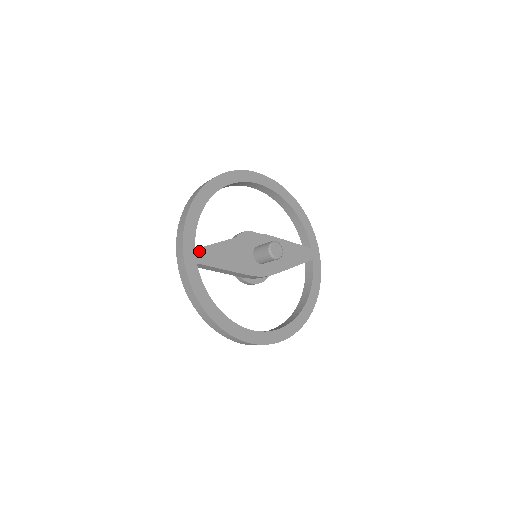
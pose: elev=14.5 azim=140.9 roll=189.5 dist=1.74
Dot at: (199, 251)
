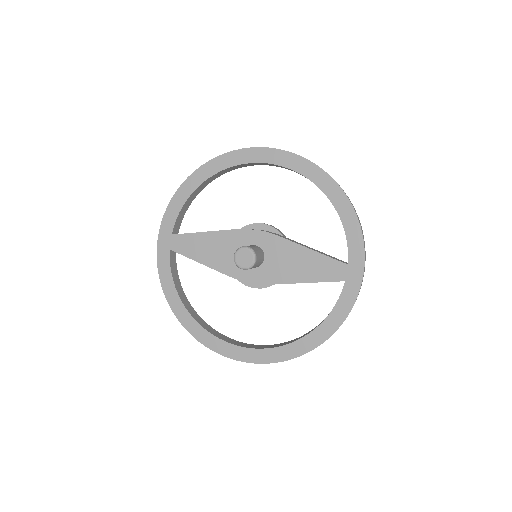
Dot at: (176, 237)
